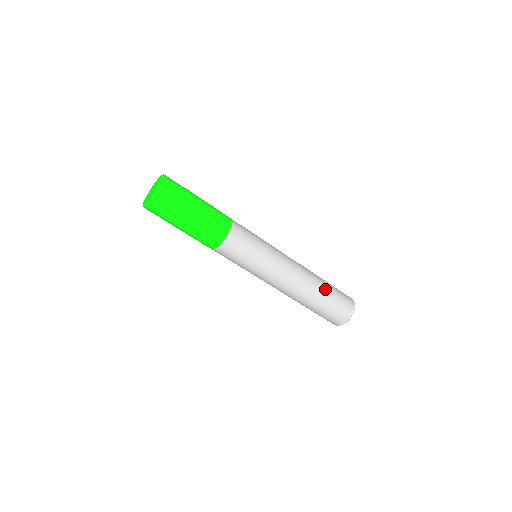
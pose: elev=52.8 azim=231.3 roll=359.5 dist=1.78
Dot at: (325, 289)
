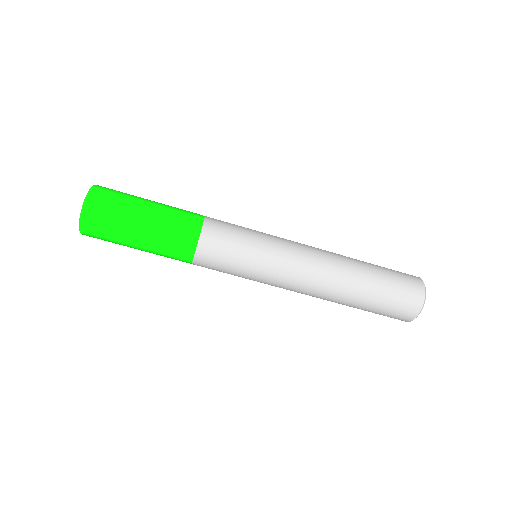
Dot at: (368, 265)
